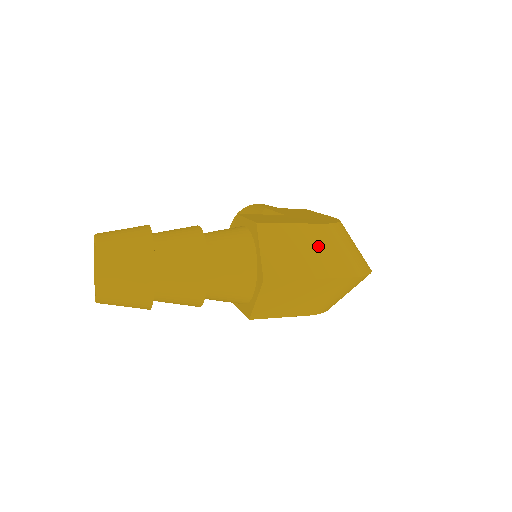
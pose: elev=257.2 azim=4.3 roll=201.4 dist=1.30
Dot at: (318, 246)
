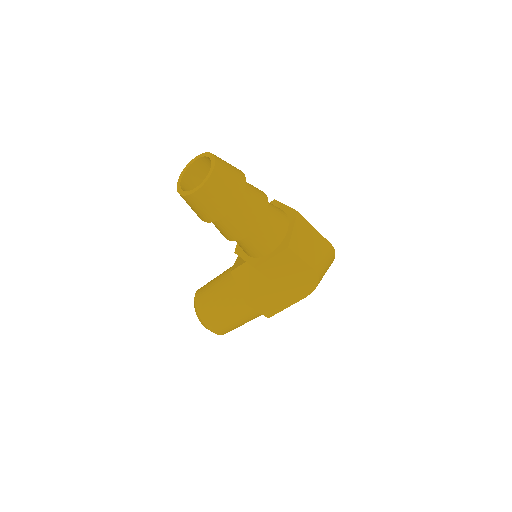
Dot at: occluded
